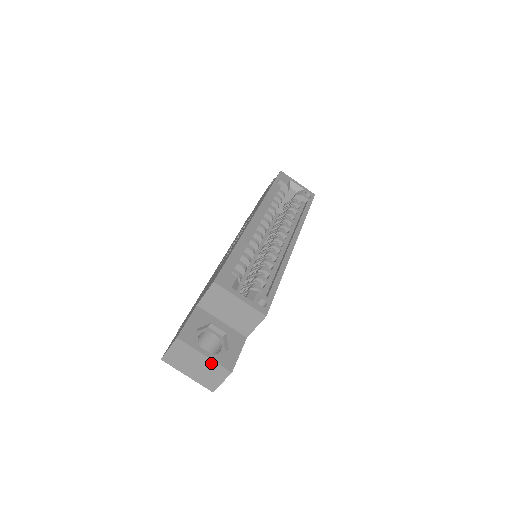
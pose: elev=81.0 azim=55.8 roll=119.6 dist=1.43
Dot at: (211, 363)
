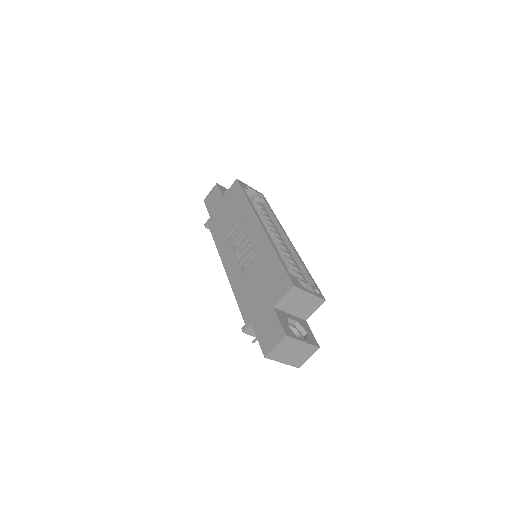
Dot at: (306, 346)
